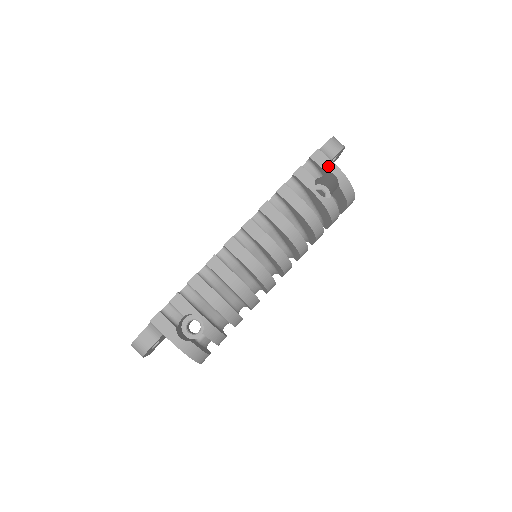
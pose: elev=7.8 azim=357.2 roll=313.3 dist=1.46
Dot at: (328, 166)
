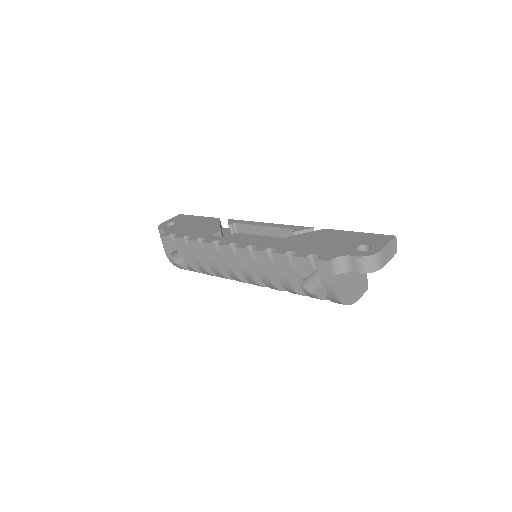
Dot at: (325, 280)
